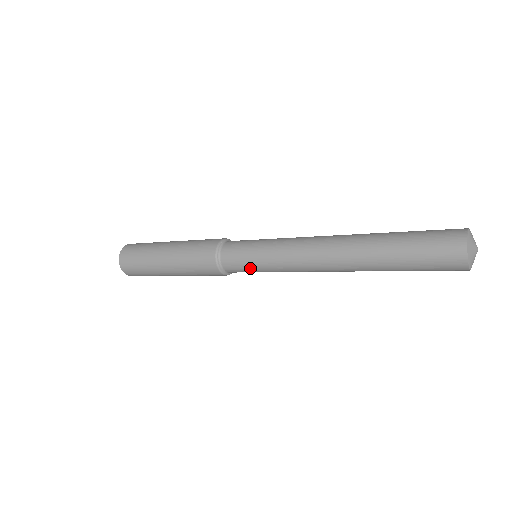
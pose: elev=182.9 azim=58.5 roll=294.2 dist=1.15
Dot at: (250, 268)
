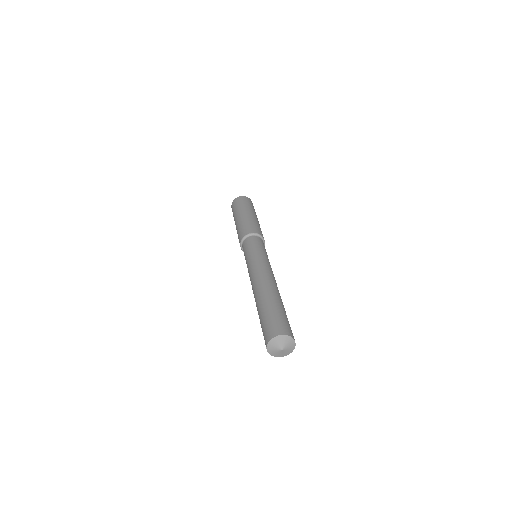
Dot at: occluded
